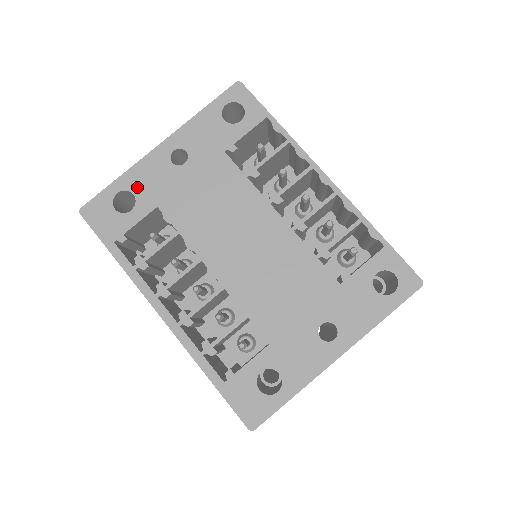
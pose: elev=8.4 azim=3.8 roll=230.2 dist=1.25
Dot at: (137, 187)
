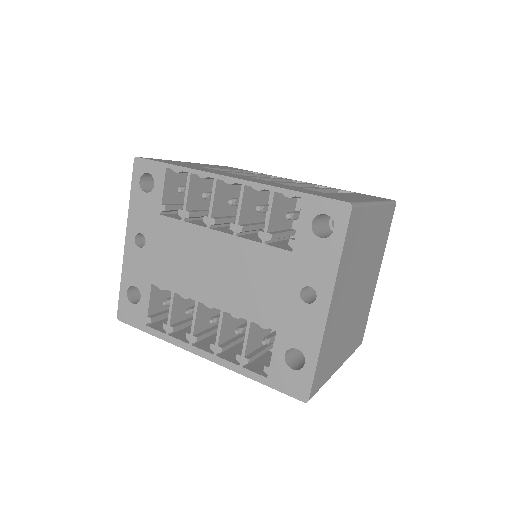
Dot at: (133, 280)
